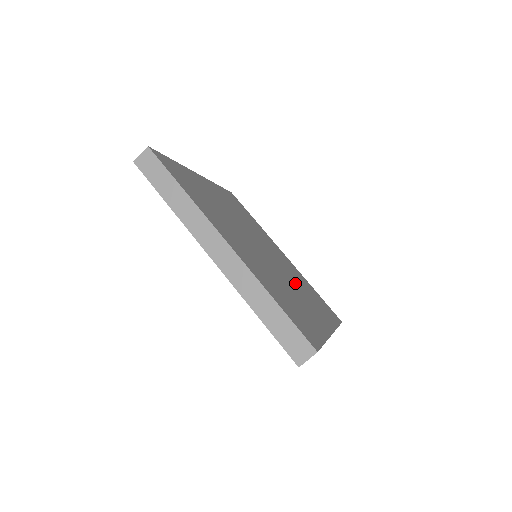
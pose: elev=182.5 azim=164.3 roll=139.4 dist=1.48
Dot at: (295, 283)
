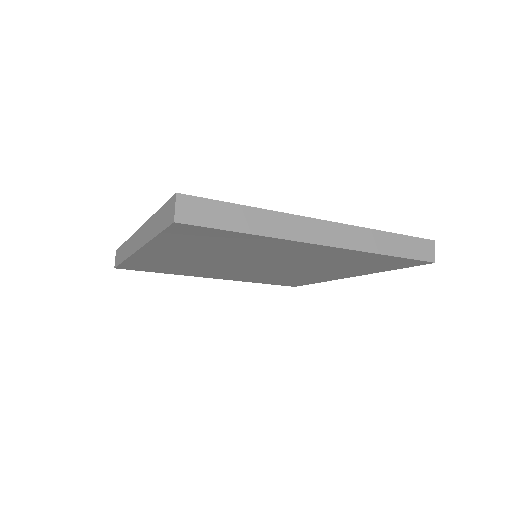
Dot at: occluded
